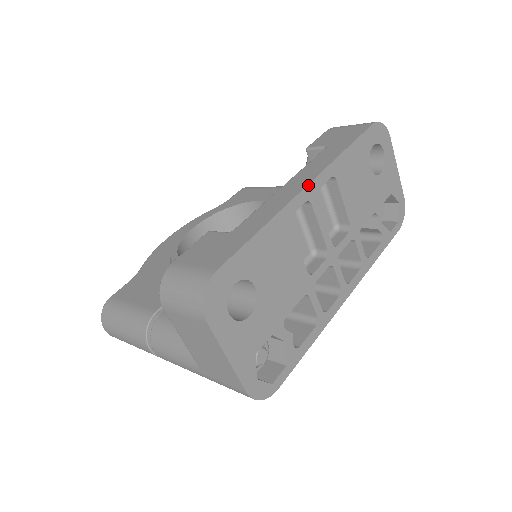
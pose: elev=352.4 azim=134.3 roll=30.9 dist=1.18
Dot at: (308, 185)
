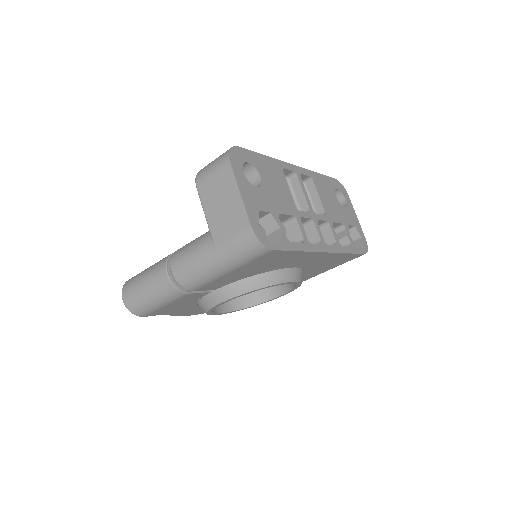
Dot at: (295, 165)
